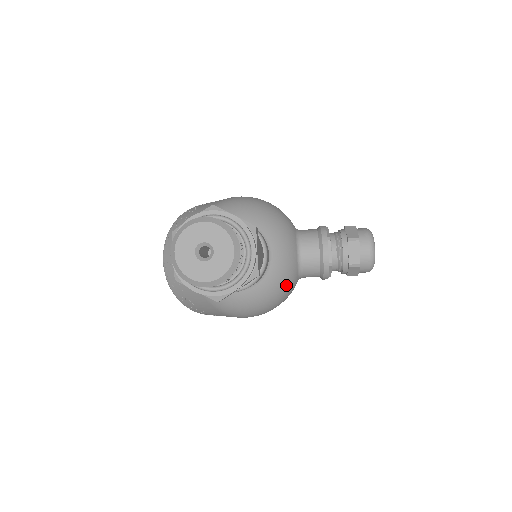
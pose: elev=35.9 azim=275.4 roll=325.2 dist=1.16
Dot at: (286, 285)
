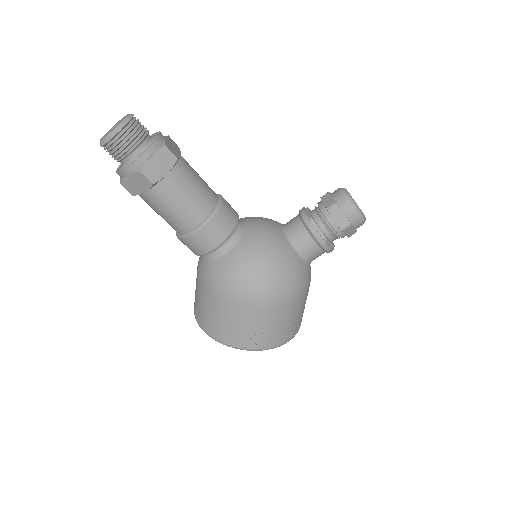
Dot at: (272, 245)
